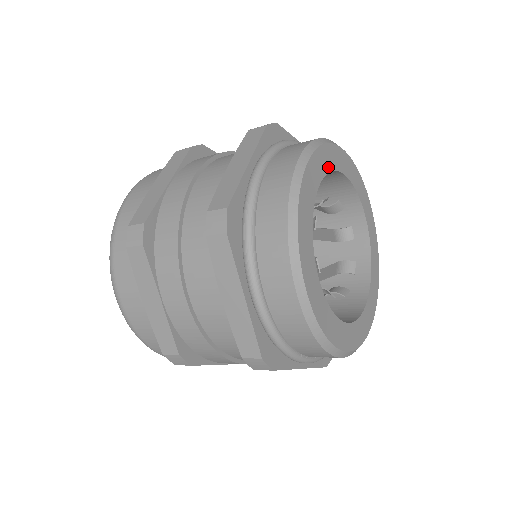
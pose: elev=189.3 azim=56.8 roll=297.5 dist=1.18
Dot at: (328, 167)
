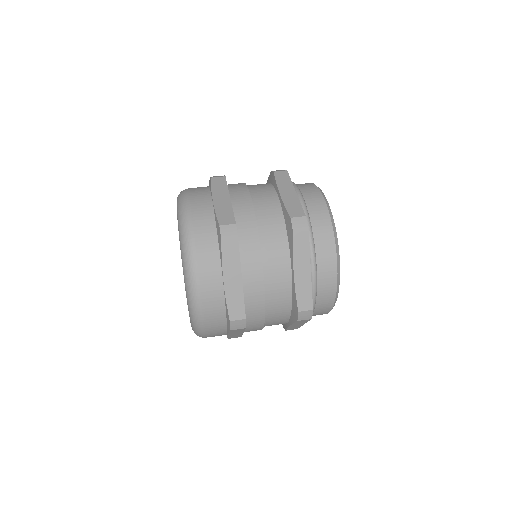
Dot at: occluded
